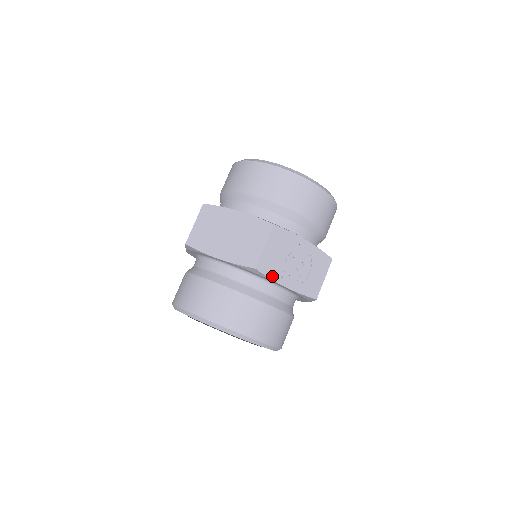
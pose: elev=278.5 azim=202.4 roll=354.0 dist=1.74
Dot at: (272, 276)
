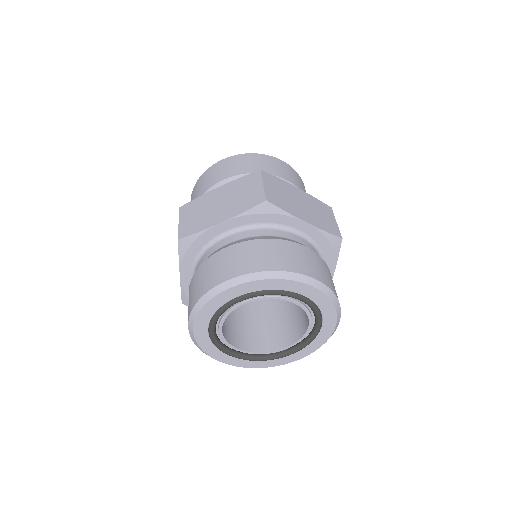
Dot at: (337, 255)
